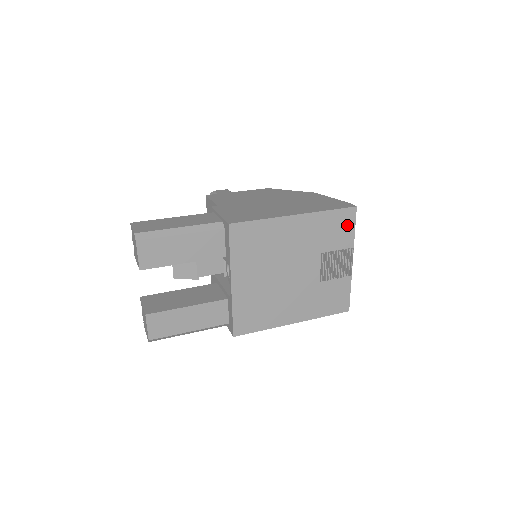
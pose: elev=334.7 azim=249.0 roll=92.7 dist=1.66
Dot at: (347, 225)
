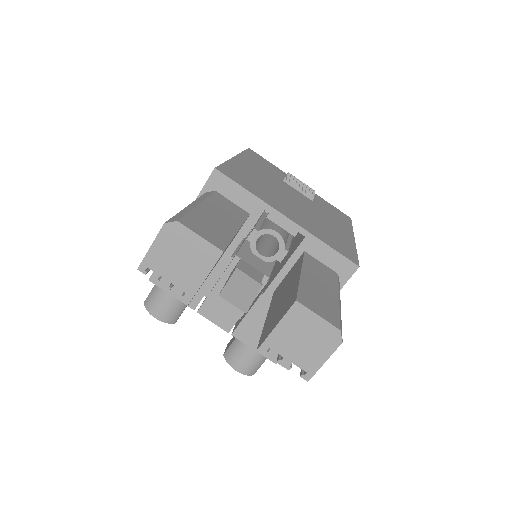
Dot at: (263, 160)
